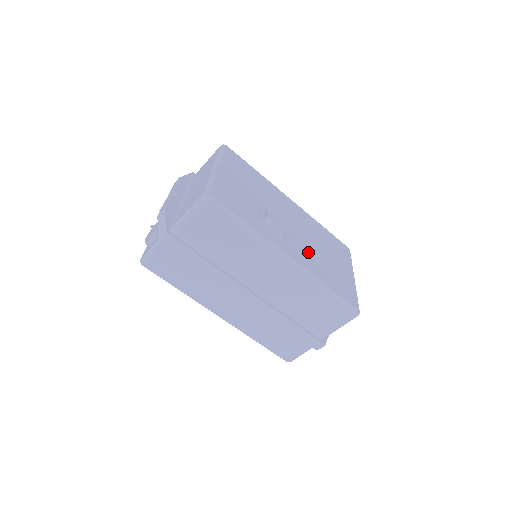
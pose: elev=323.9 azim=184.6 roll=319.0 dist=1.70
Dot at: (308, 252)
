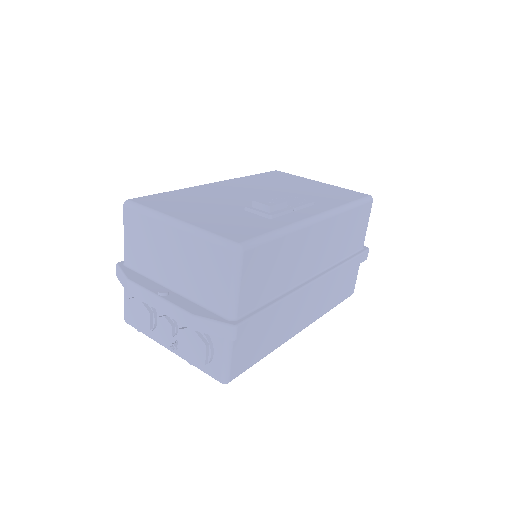
Dot at: occluded
